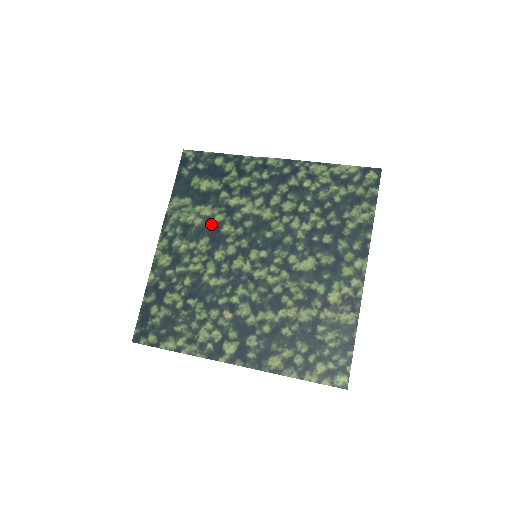
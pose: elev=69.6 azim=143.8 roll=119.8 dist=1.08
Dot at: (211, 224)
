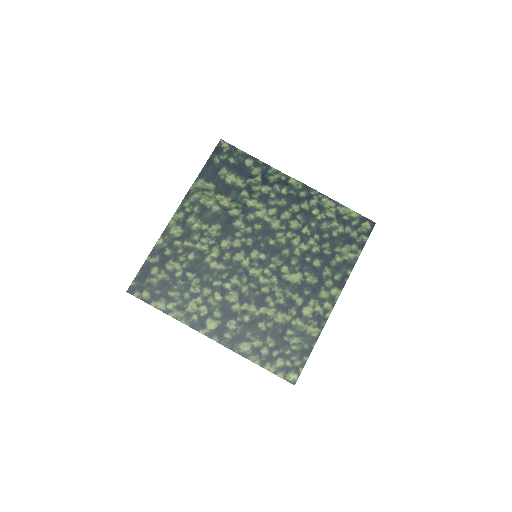
Dot at: (226, 215)
